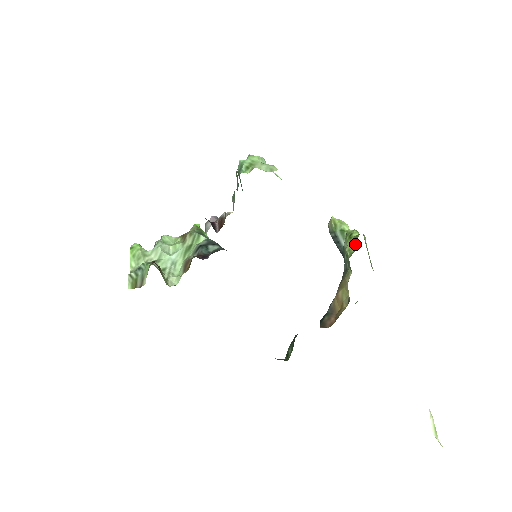
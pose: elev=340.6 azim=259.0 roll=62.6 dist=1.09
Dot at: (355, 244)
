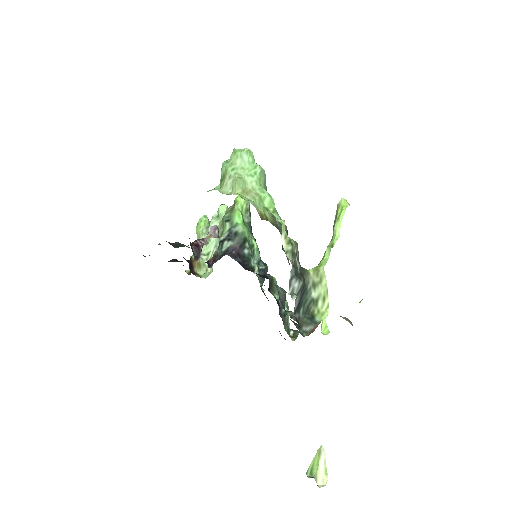
Dot at: occluded
